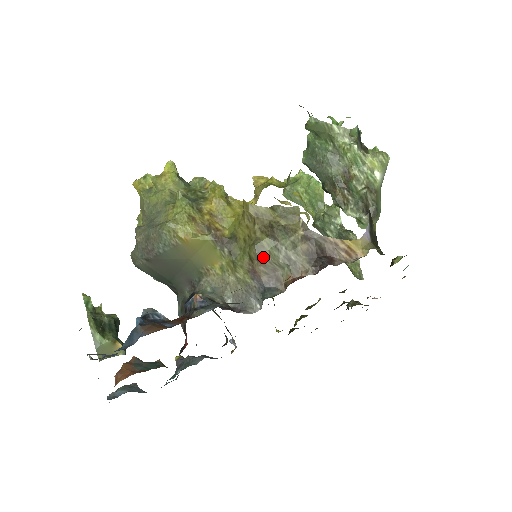
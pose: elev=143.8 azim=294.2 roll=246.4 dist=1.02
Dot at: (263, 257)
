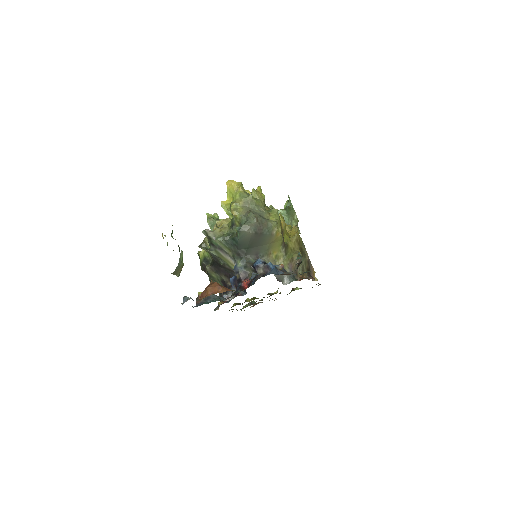
Dot at: occluded
